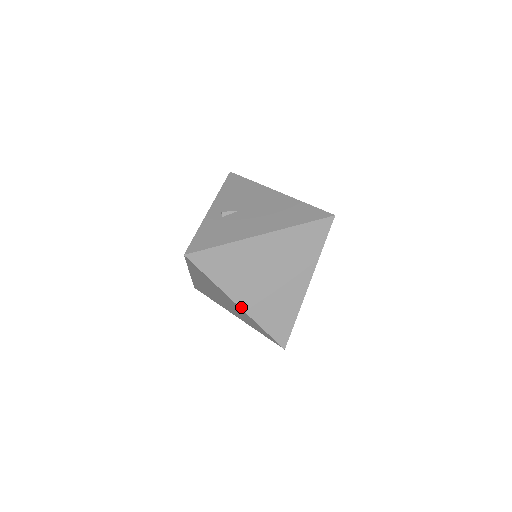
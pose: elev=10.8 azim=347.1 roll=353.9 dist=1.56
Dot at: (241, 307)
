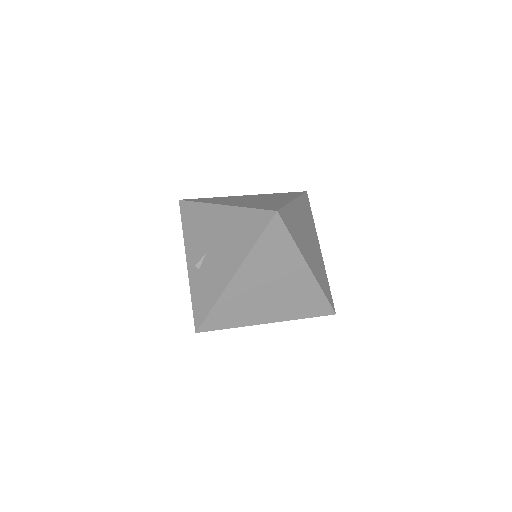
Dot at: (272, 322)
